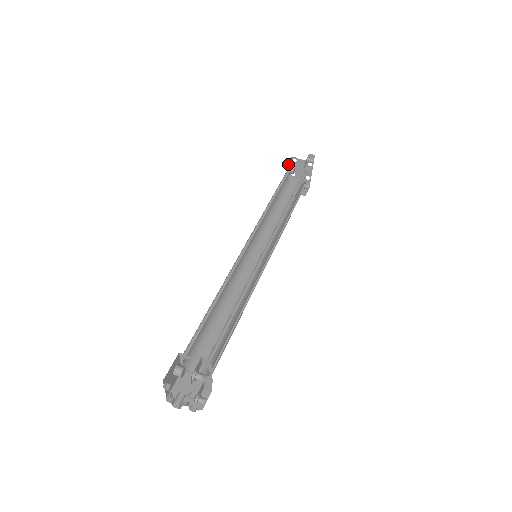
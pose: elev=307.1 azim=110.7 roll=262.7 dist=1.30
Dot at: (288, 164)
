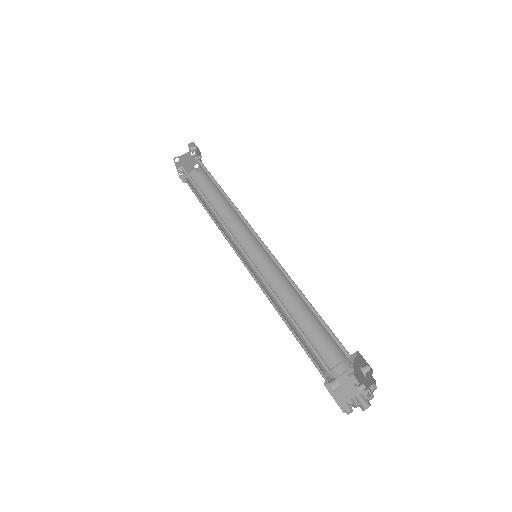
Dot at: occluded
